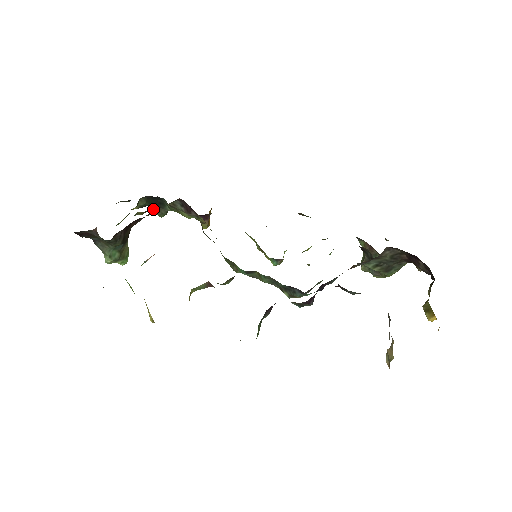
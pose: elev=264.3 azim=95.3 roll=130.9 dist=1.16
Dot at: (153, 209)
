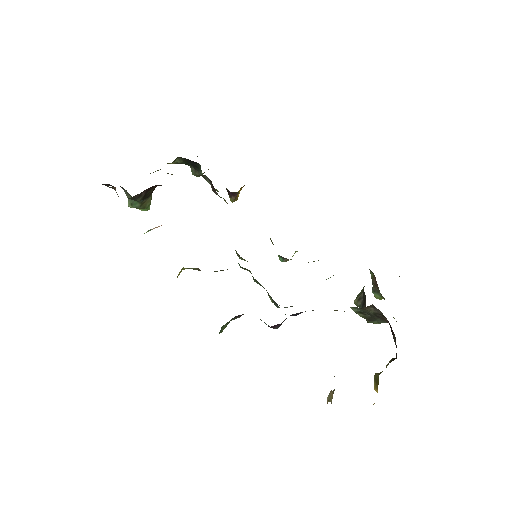
Dot at: (190, 167)
